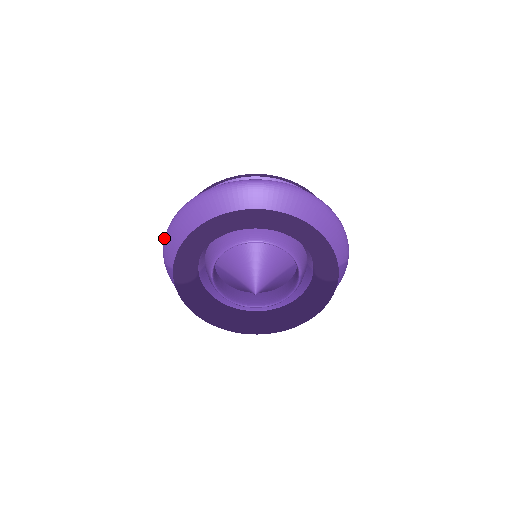
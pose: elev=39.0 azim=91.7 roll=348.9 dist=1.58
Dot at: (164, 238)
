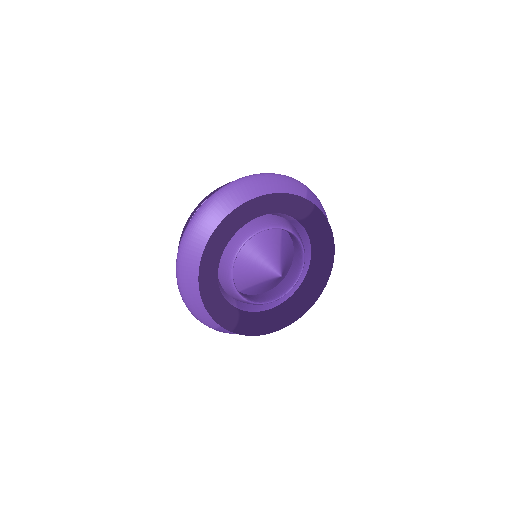
Dot at: occluded
